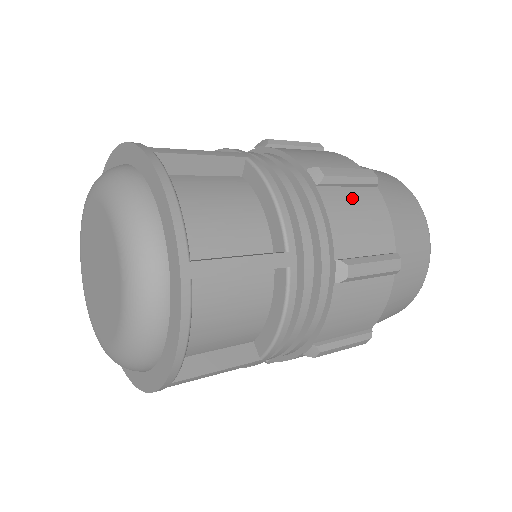
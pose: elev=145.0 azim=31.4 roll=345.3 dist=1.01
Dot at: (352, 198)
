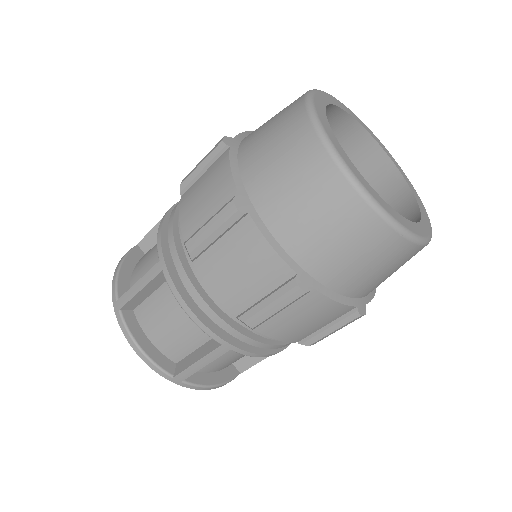
Dot at: (202, 181)
